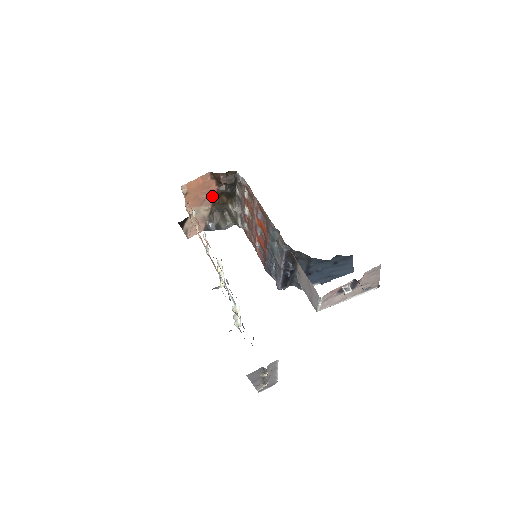
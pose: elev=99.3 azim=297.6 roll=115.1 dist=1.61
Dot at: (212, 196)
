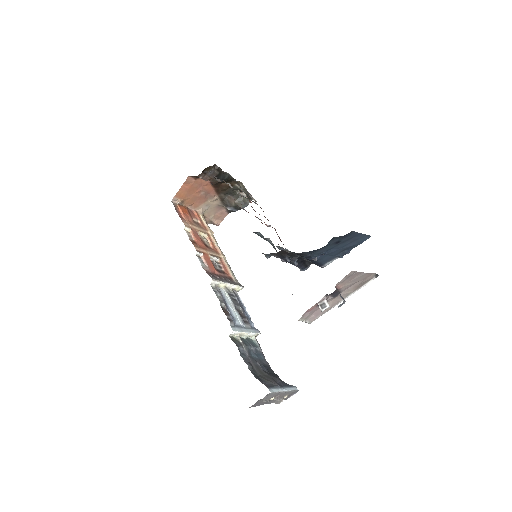
Dot at: (211, 189)
